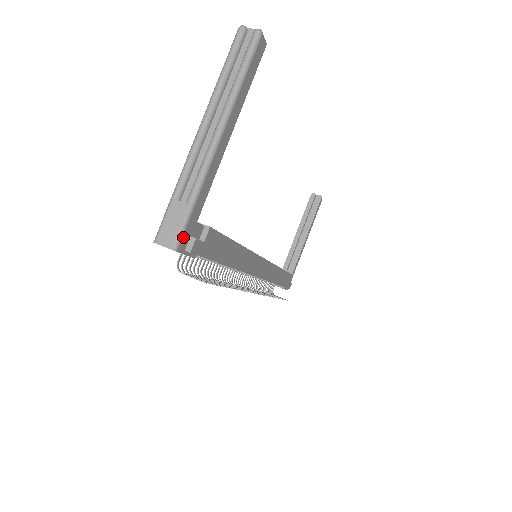
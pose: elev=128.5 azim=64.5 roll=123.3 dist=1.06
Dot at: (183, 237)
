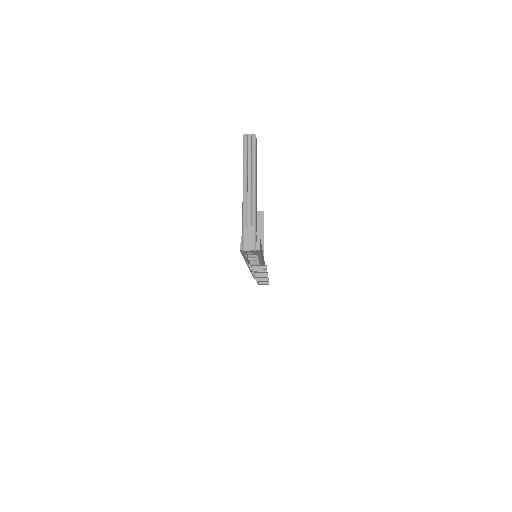
Dot at: occluded
